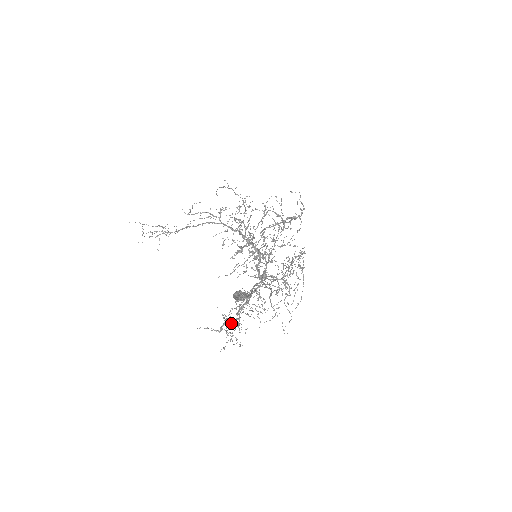
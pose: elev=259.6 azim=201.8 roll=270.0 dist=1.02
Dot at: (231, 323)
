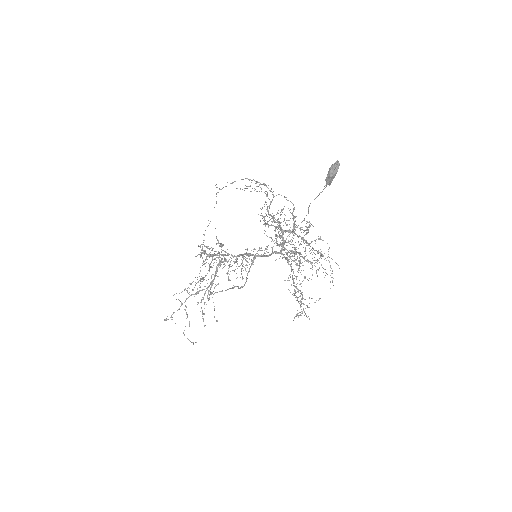
Dot at: (302, 295)
